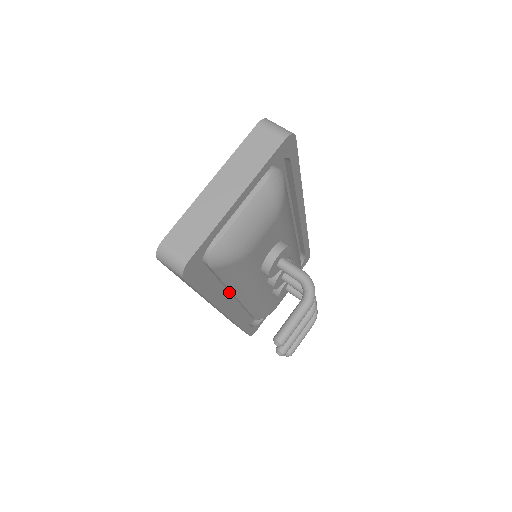
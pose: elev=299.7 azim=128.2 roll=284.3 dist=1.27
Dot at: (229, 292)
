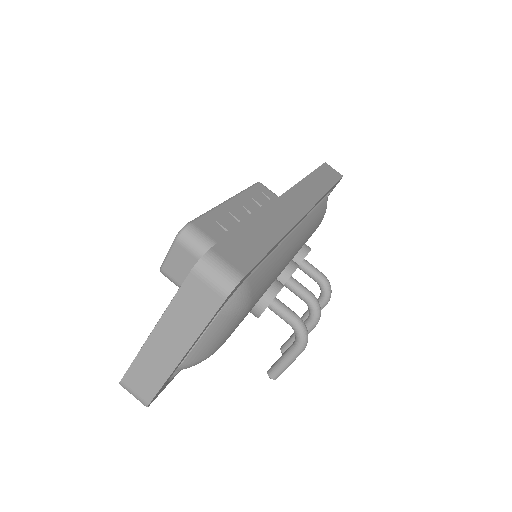
Dot at: occluded
